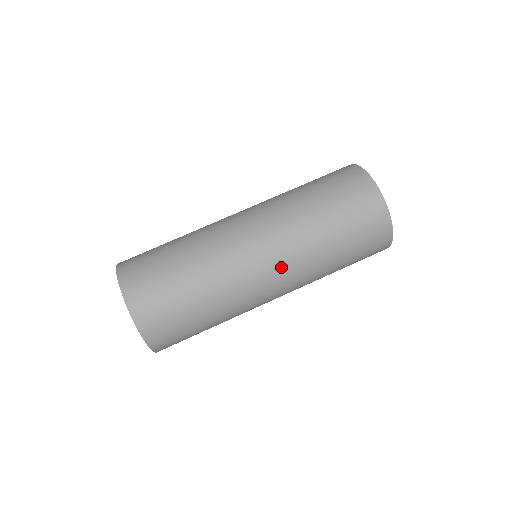
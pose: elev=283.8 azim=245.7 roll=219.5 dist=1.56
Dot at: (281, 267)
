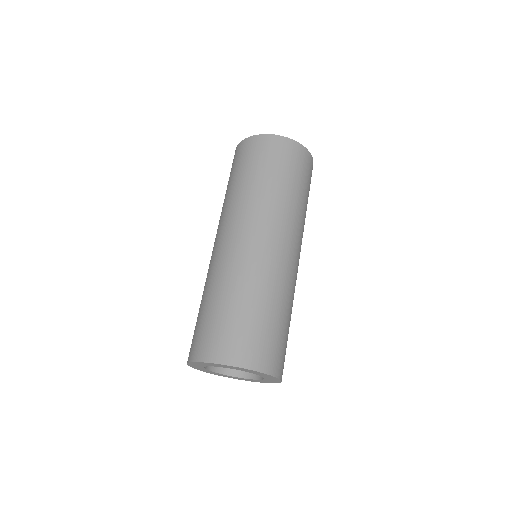
Dot at: (300, 251)
